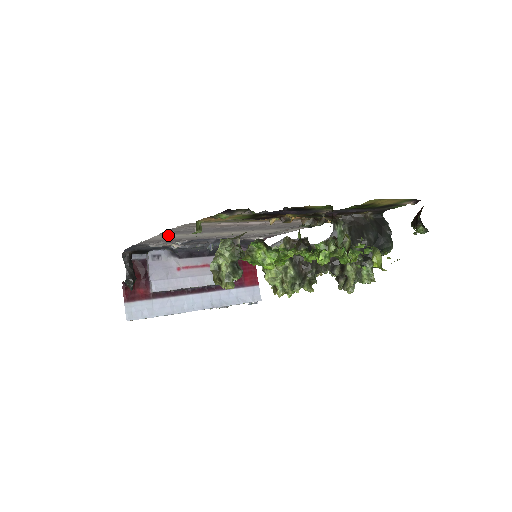
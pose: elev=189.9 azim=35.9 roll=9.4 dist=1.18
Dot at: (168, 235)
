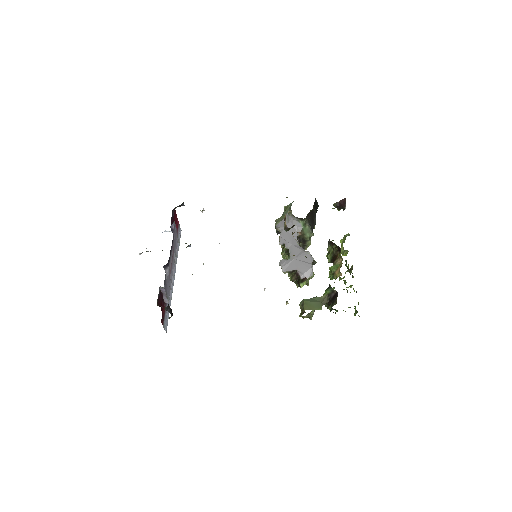
Dot at: occluded
